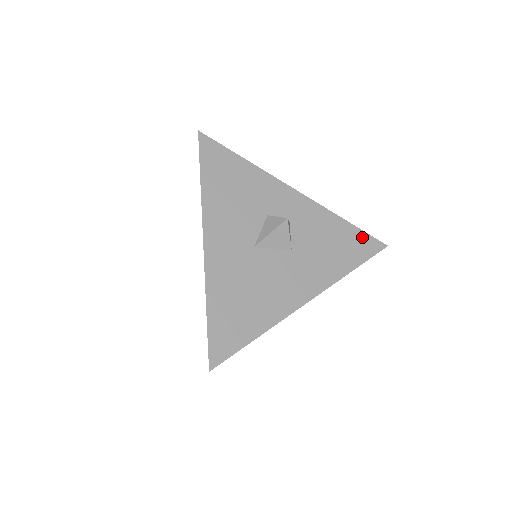
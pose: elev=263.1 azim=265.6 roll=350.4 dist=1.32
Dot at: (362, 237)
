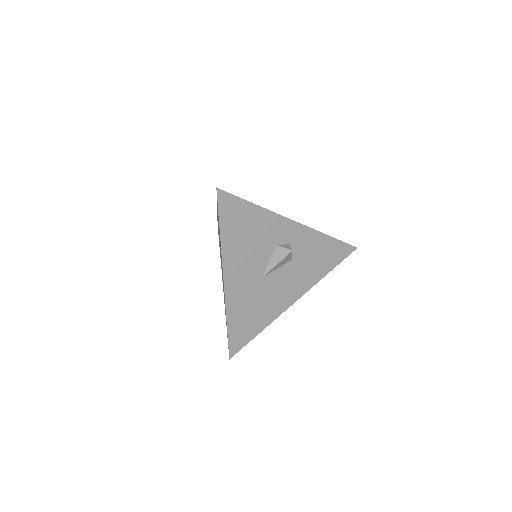
Dot at: occluded
